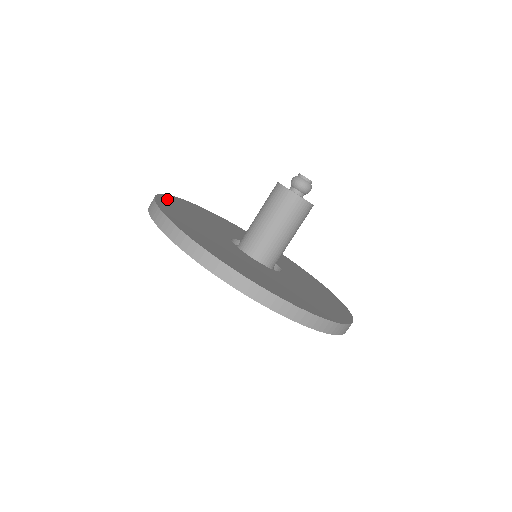
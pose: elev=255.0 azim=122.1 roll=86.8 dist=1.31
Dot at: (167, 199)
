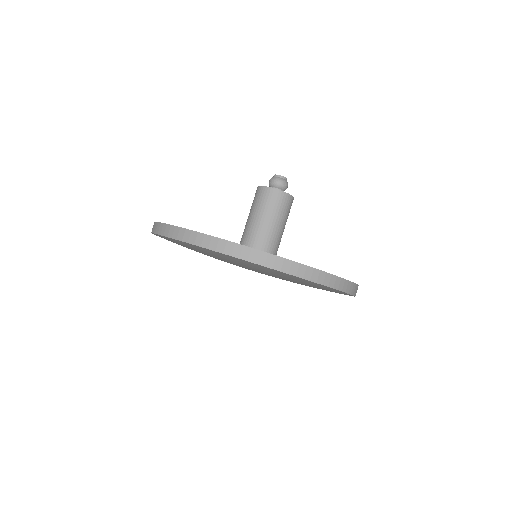
Dot at: occluded
